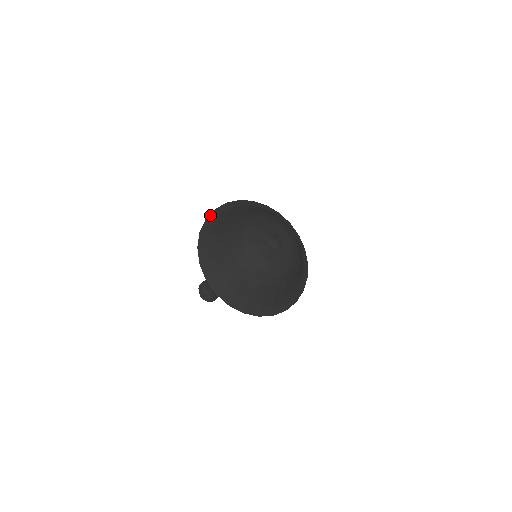
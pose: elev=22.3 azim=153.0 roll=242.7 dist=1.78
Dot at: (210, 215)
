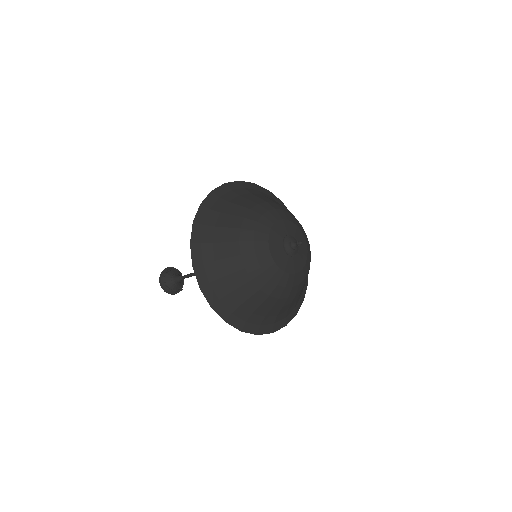
Dot at: (192, 256)
